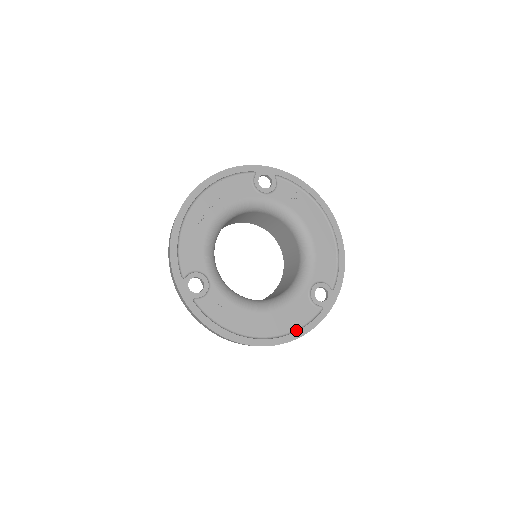
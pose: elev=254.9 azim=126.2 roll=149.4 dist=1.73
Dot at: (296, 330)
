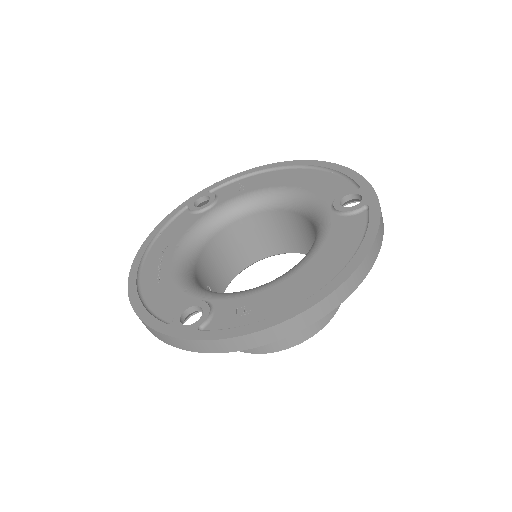
Dot at: (360, 245)
